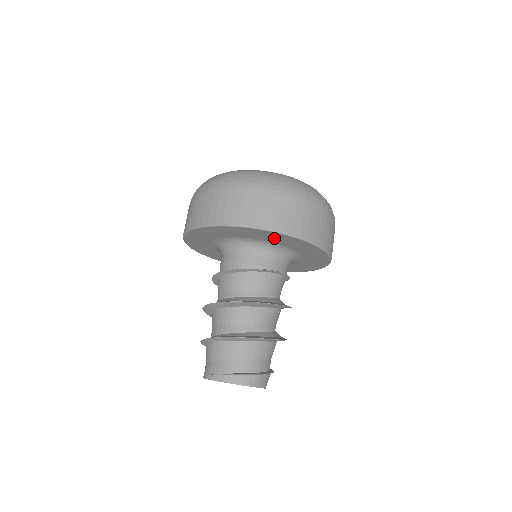
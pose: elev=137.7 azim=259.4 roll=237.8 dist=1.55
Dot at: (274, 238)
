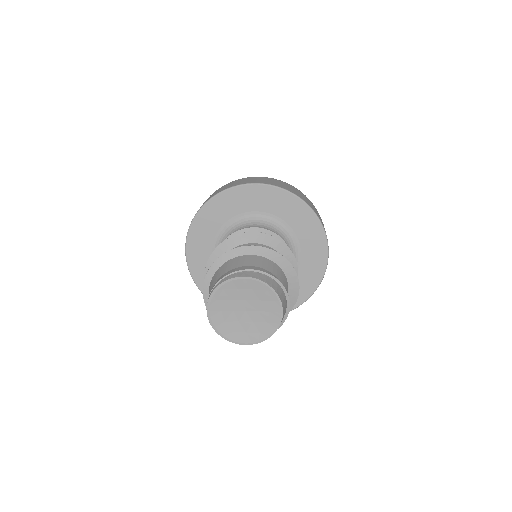
Dot at: (277, 204)
